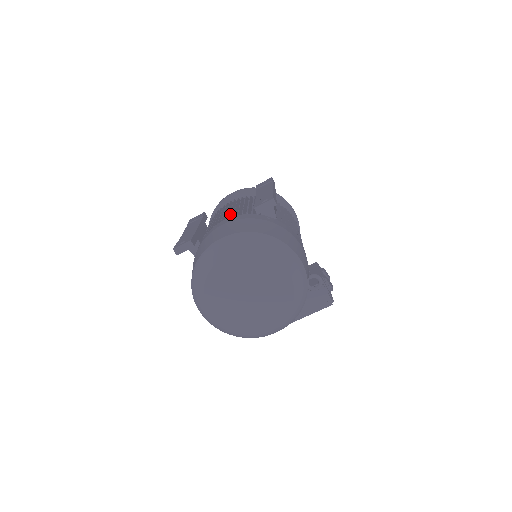
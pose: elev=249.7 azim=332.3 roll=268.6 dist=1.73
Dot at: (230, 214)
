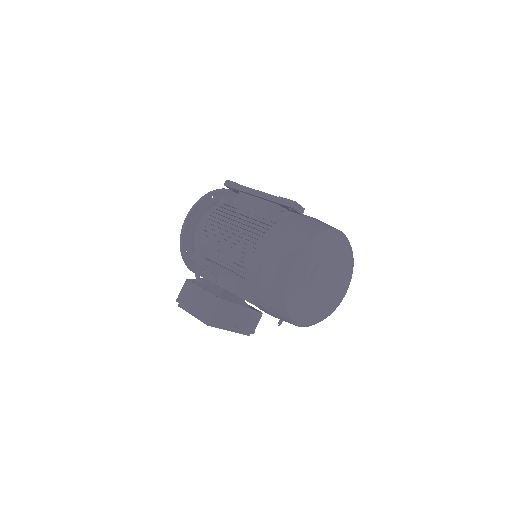
Dot at: occluded
